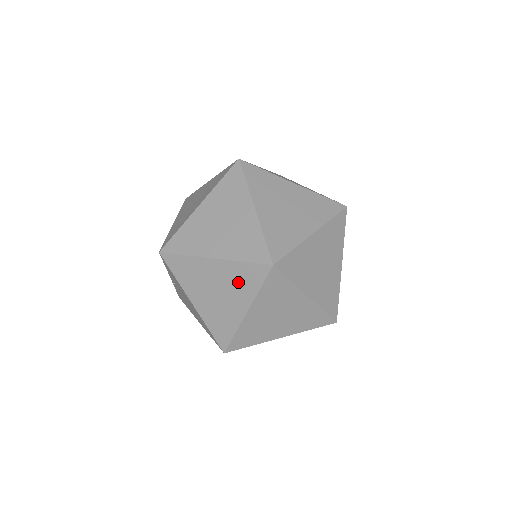
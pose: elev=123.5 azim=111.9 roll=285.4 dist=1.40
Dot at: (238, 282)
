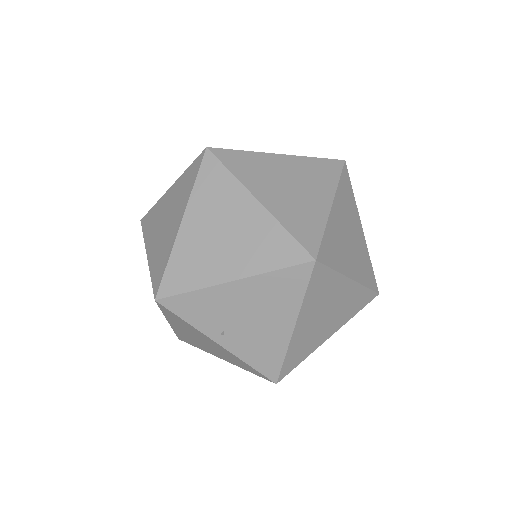
Dot at: (216, 199)
